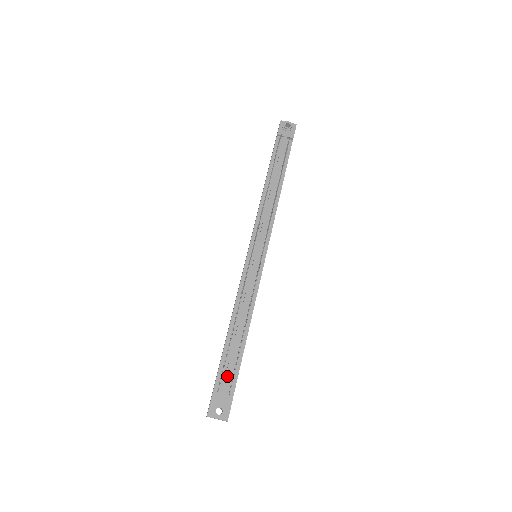
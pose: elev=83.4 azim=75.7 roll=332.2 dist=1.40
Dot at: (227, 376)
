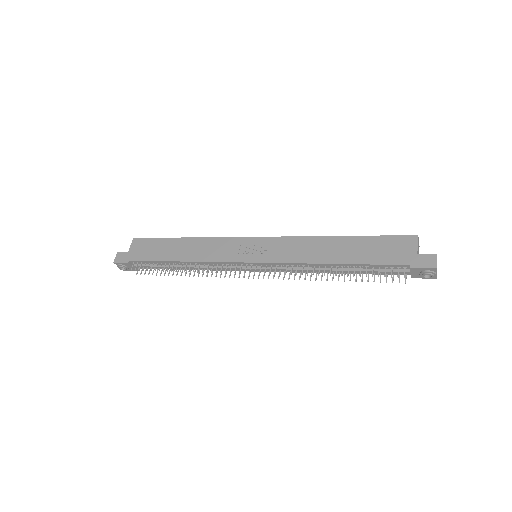
Dot at: (146, 267)
